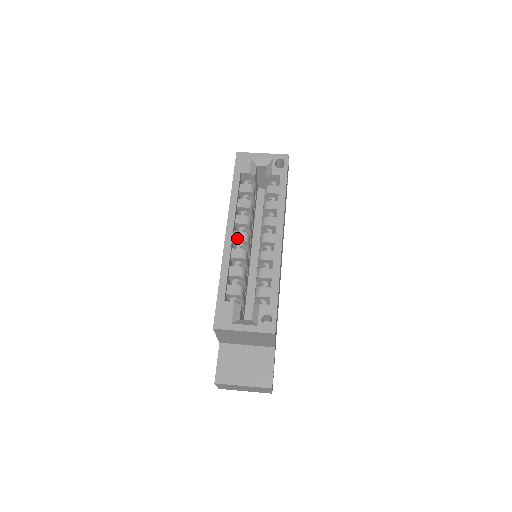
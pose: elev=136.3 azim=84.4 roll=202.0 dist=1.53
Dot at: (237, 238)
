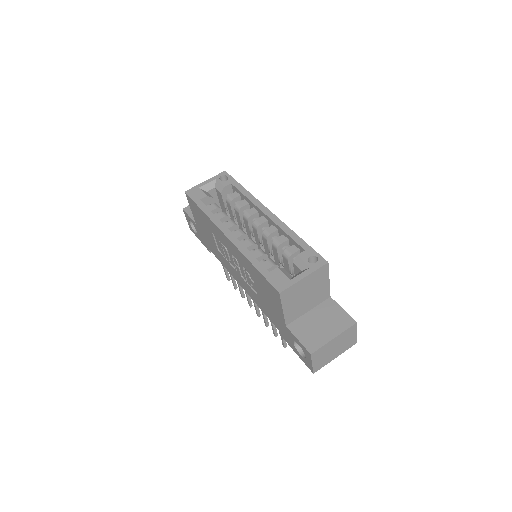
Dot at: (237, 236)
